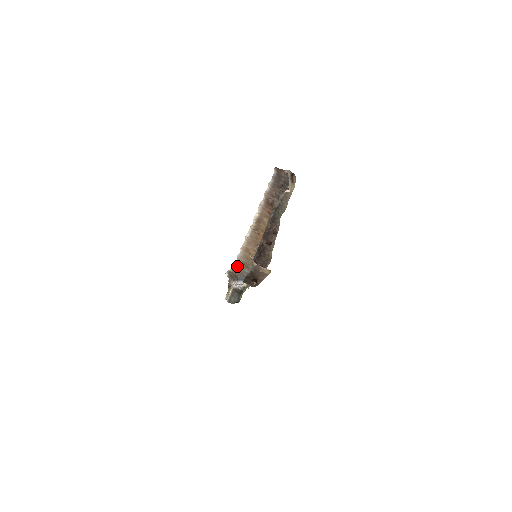
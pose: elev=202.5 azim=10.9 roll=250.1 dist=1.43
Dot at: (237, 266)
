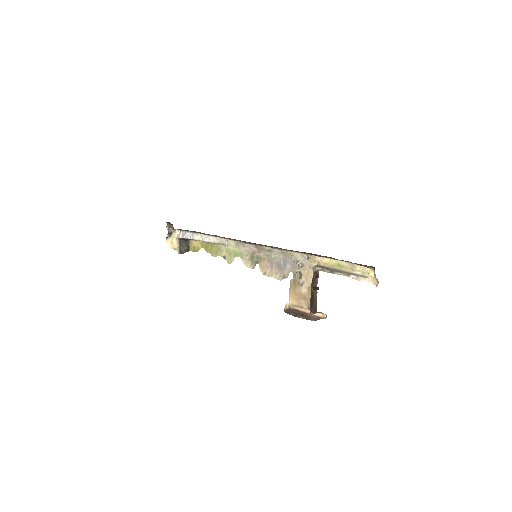
Dot at: occluded
